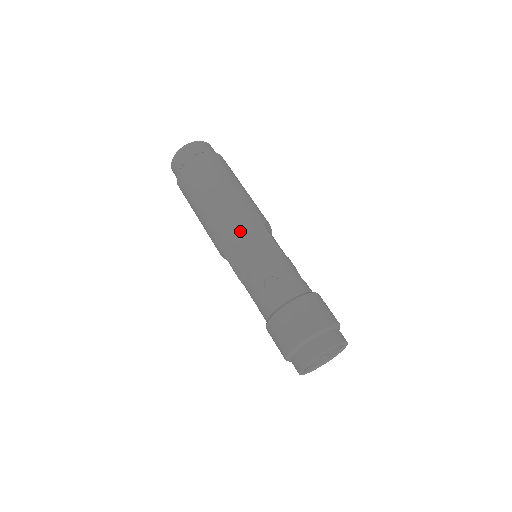
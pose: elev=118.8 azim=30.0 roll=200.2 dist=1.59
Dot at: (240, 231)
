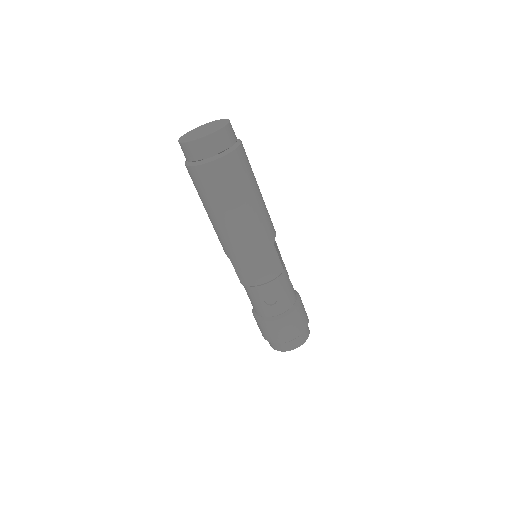
Dot at: (254, 255)
